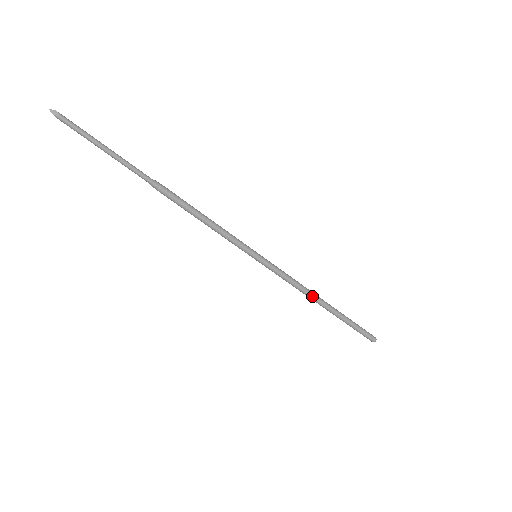
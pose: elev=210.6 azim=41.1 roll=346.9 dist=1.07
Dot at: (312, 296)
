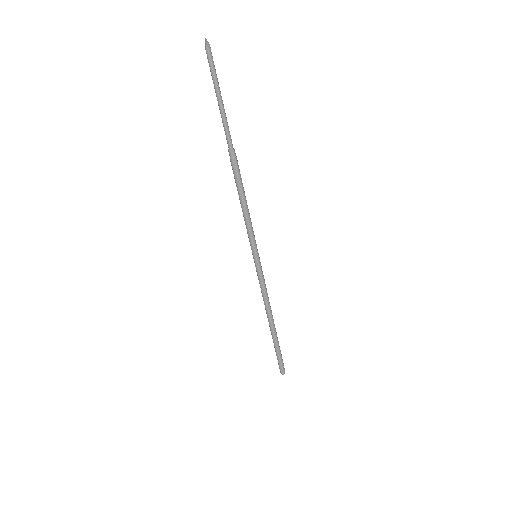
Dot at: (270, 312)
